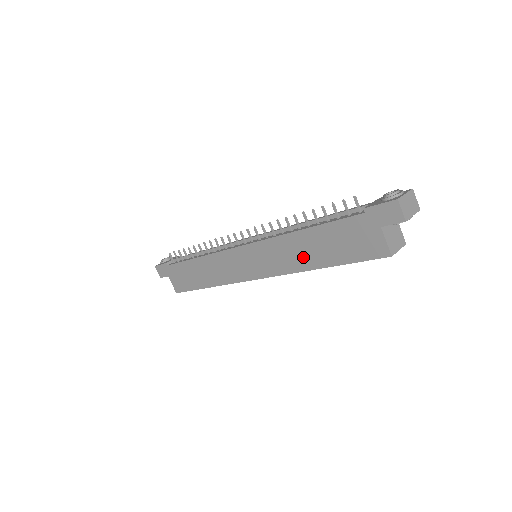
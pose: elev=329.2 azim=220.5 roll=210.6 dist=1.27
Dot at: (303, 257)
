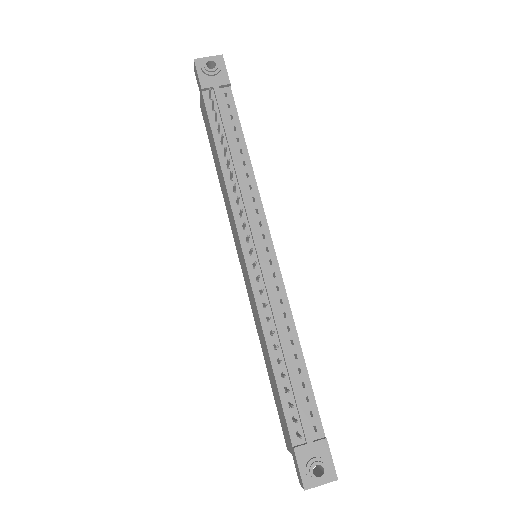
Dot at: (262, 345)
